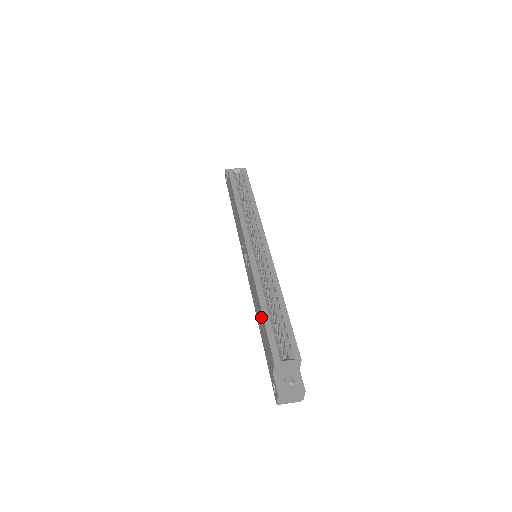
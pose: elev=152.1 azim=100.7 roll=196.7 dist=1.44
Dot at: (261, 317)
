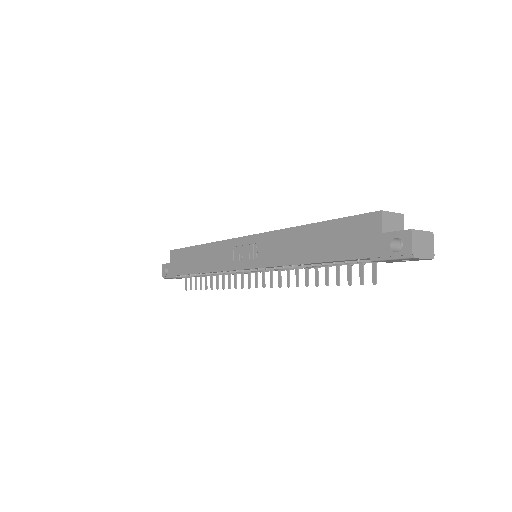
Dot at: (319, 232)
